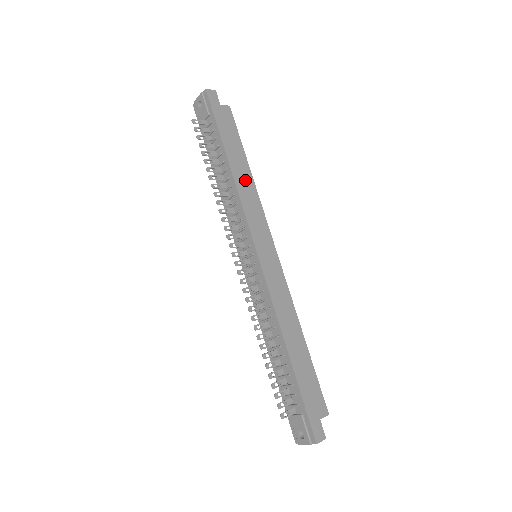
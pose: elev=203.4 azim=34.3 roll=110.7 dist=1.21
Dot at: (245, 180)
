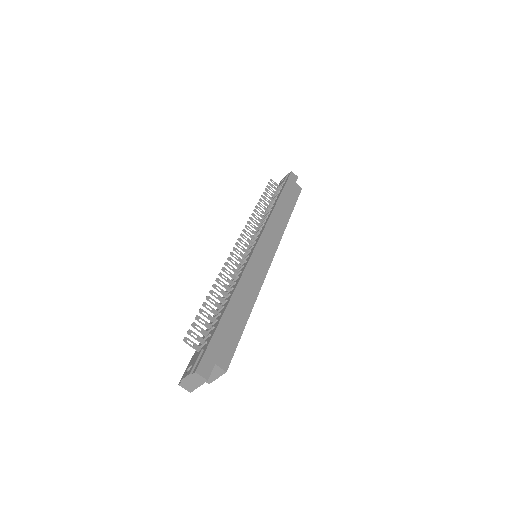
Dot at: (282, 216)
